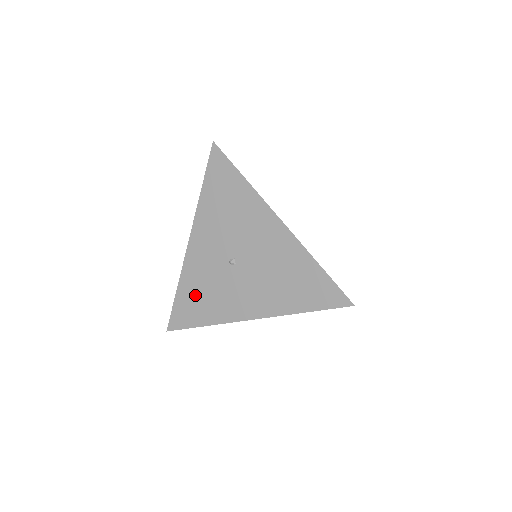
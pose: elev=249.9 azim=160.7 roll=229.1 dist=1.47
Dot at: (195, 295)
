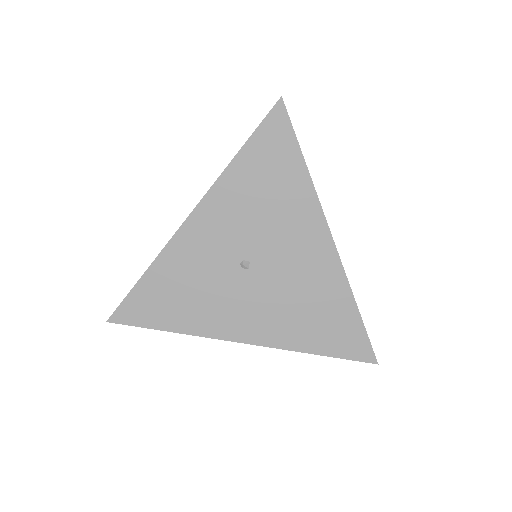
Dot at: (172, 288)
